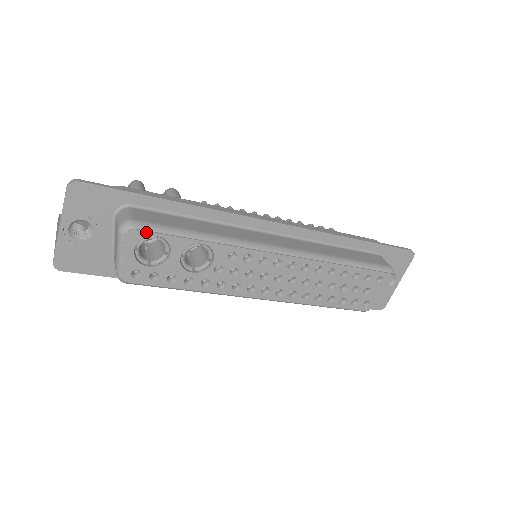
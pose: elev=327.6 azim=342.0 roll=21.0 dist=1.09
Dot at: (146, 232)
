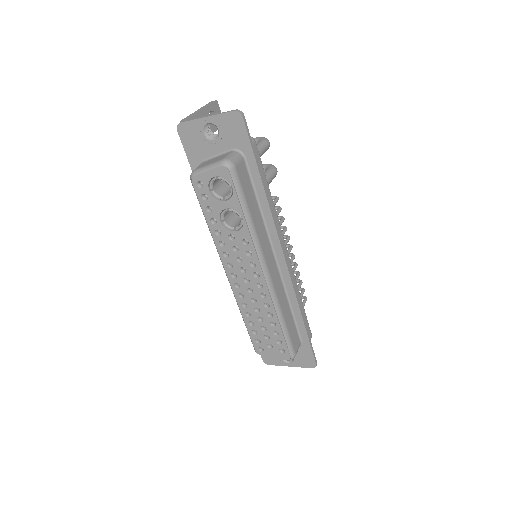
Dot at: (231, 179)
